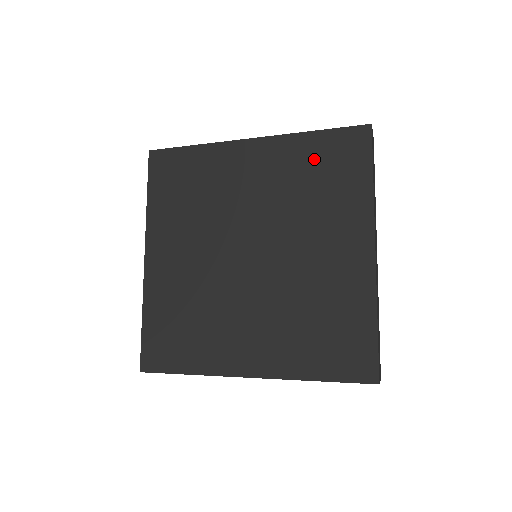
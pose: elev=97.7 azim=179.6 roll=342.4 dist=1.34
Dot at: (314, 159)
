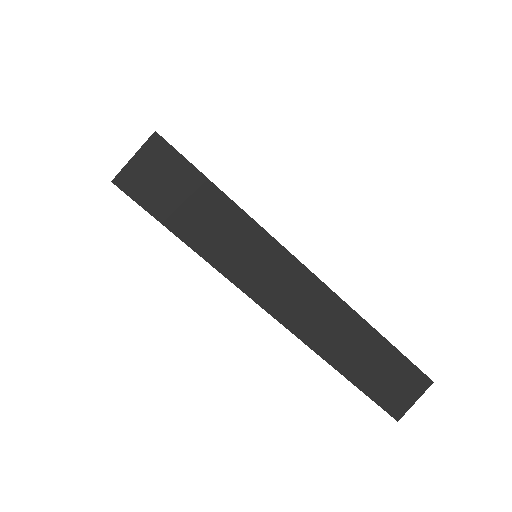
Dot at: occluded
